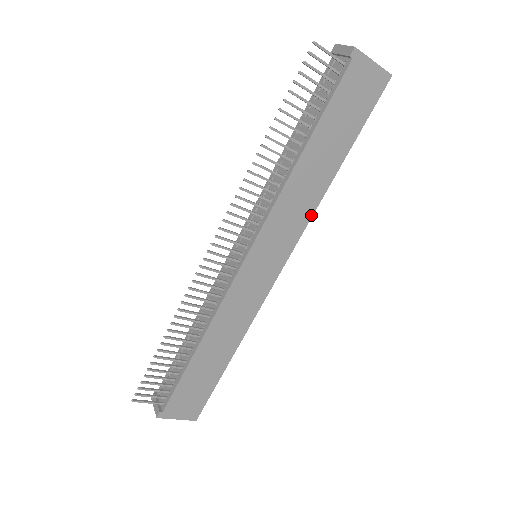
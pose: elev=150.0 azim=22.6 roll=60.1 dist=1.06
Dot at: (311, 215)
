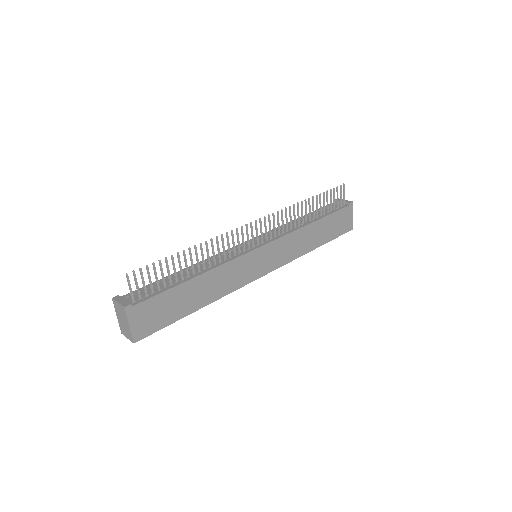
Dot at: (294, 259)
